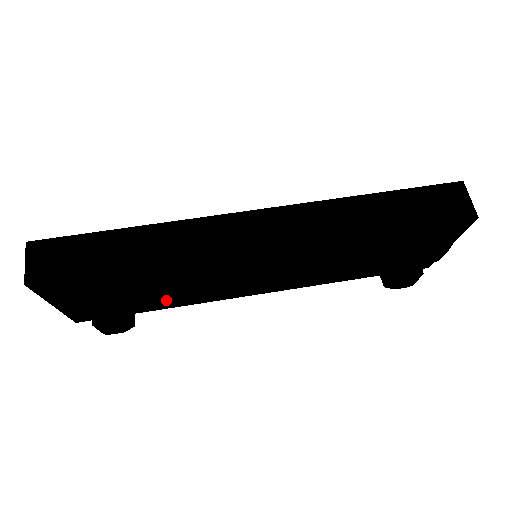
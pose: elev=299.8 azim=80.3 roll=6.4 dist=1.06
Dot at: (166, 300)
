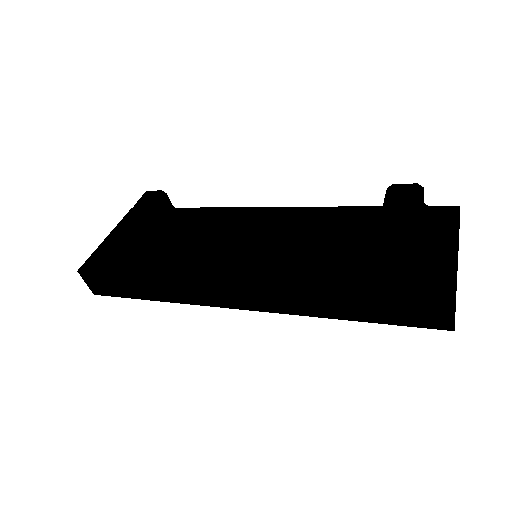
Dot at: occluded
